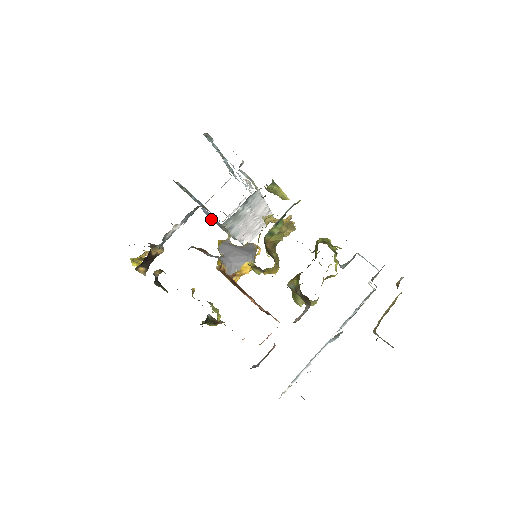
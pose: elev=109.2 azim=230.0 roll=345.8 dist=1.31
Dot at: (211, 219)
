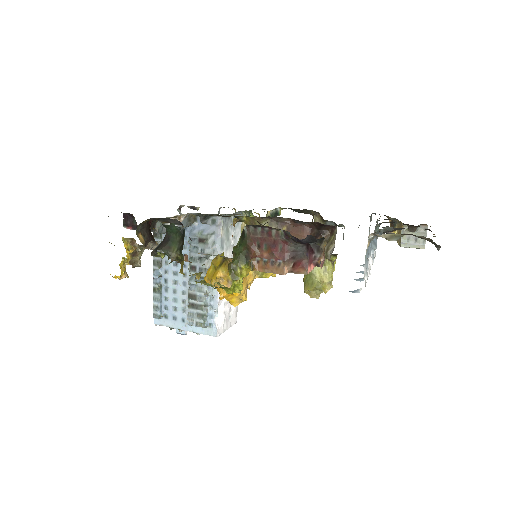
Dot at: (203, 234)
